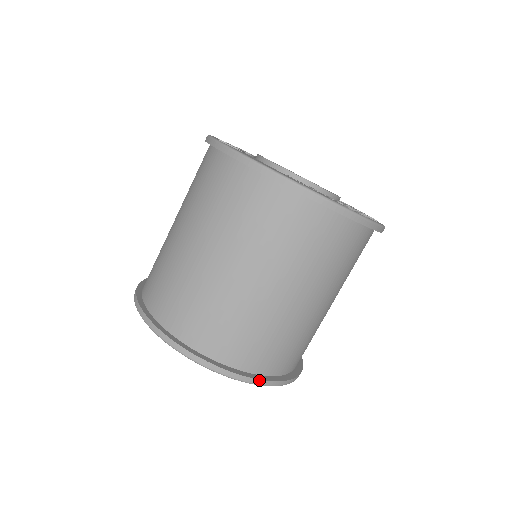
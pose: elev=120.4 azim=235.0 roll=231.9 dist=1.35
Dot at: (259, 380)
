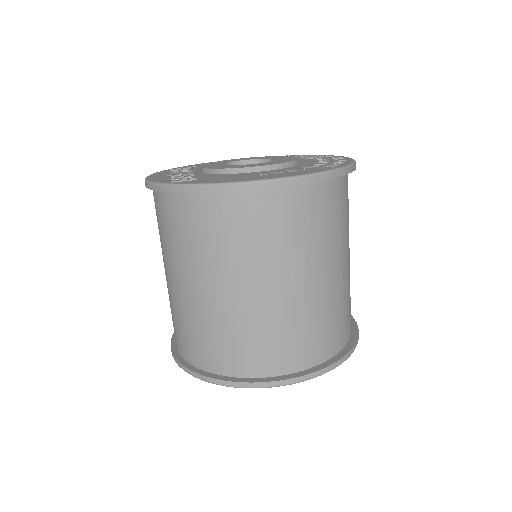
Dot at: (345, 356)
